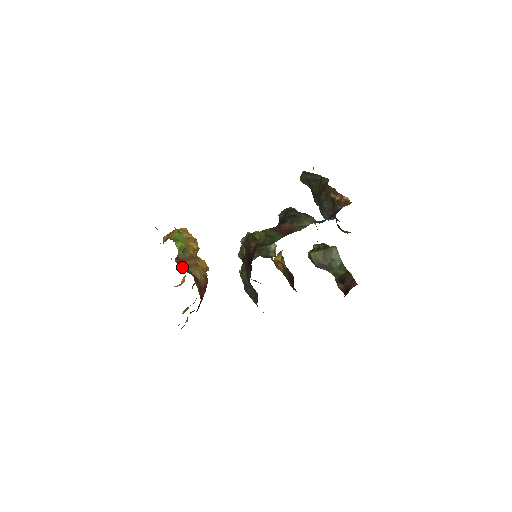
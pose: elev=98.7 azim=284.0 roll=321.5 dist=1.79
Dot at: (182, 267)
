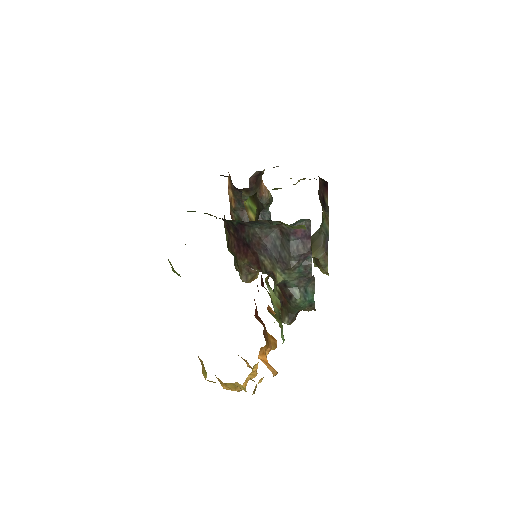
Dot at: occluded
